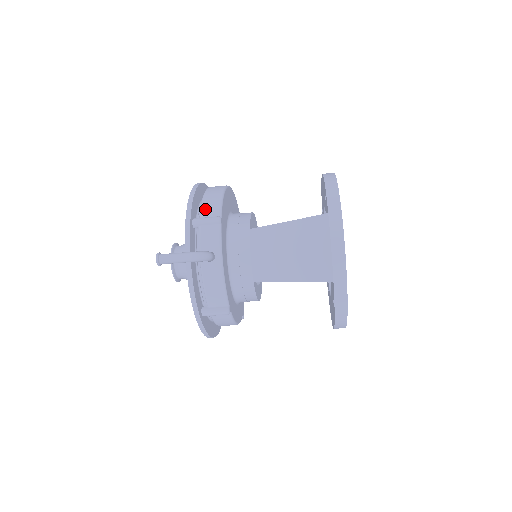
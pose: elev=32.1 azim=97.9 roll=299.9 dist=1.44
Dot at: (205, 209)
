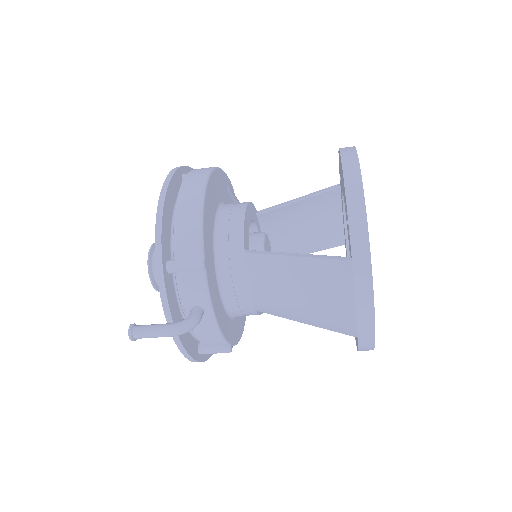
Dot at: (180, 245)
